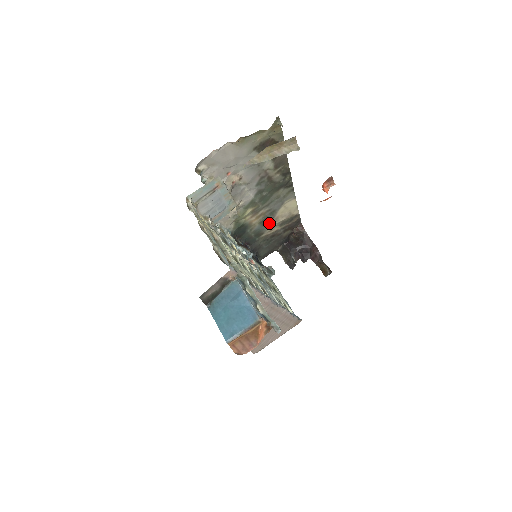
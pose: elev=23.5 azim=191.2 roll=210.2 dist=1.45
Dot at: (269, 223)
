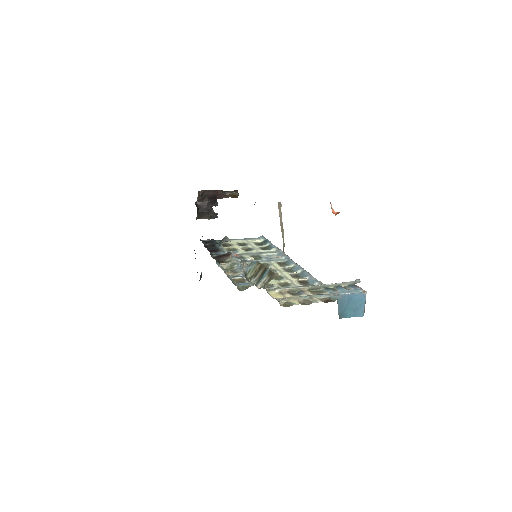
Dot at: occluded
